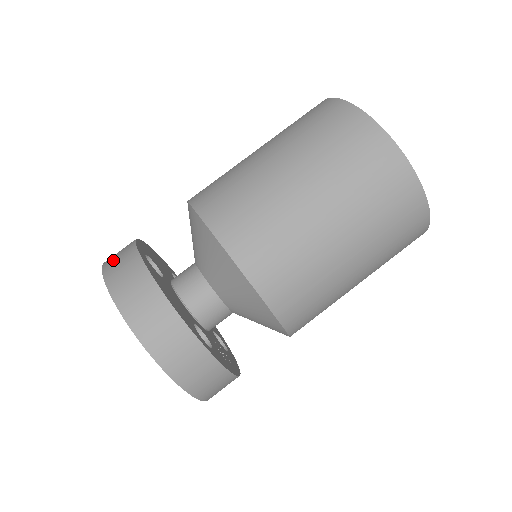
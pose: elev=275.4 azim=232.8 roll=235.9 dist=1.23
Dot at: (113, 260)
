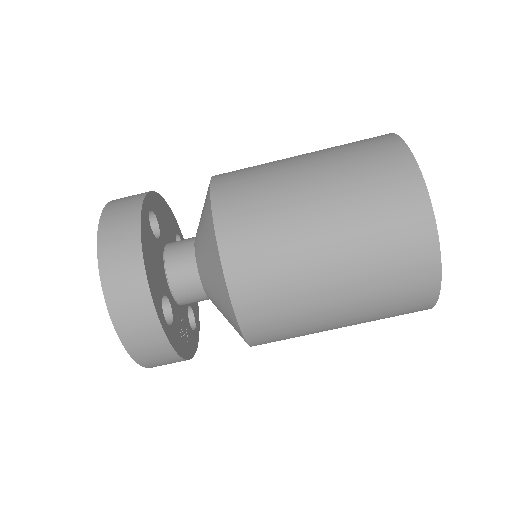
Dot at: (118, 202)
